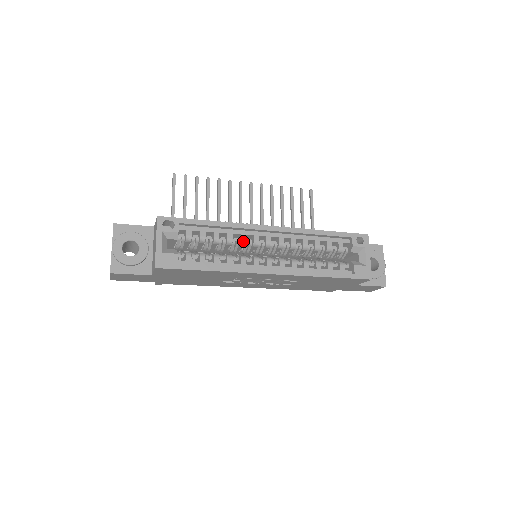
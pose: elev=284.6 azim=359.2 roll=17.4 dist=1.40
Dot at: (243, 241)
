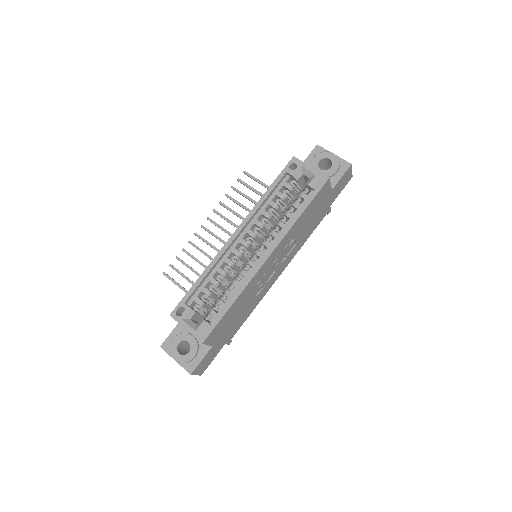
Dot at: (230, 263)
